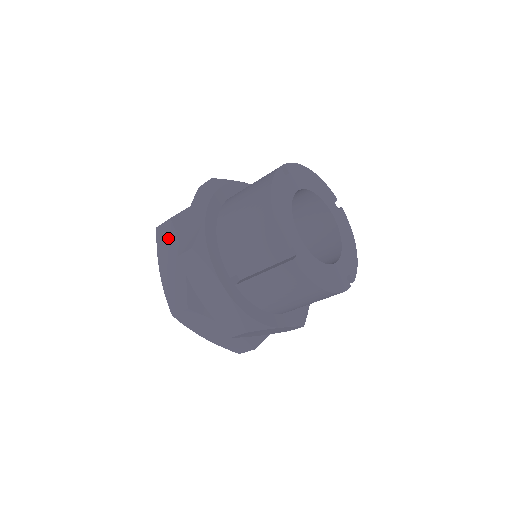
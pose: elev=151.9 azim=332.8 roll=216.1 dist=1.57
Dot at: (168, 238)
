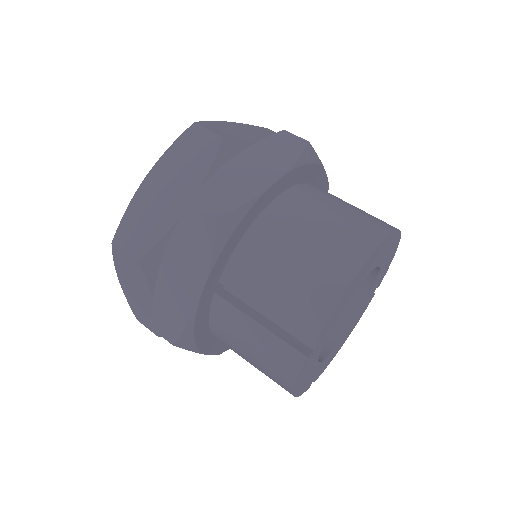
Dot at: (196, 155)
